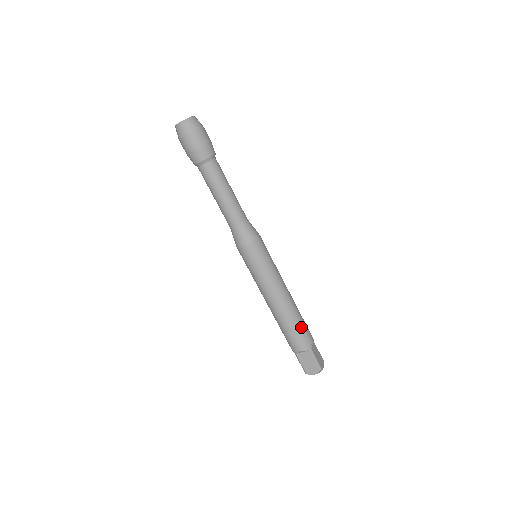
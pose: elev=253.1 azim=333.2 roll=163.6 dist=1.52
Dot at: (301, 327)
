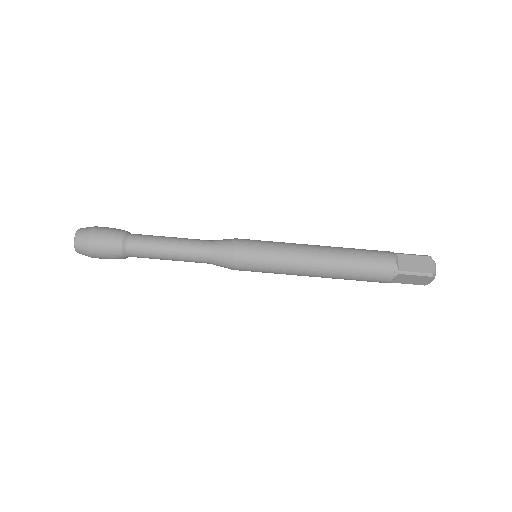
Dot at: (363, 250)
